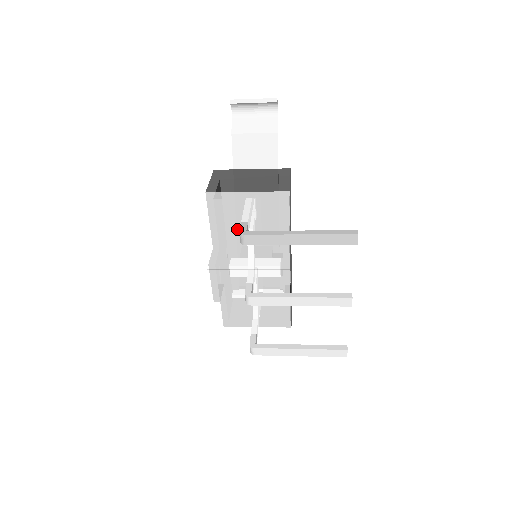
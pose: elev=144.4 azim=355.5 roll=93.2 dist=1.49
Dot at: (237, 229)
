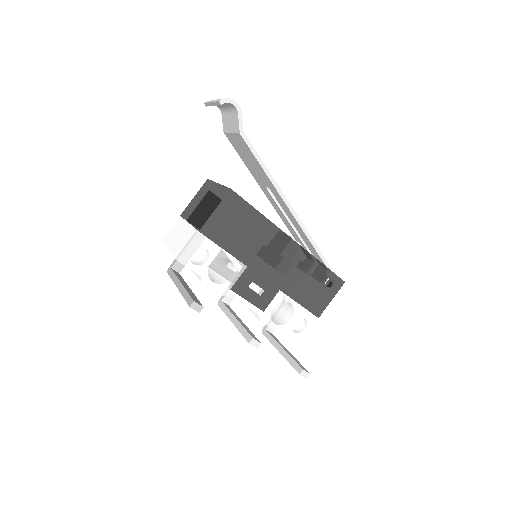
Dot at: occluded
